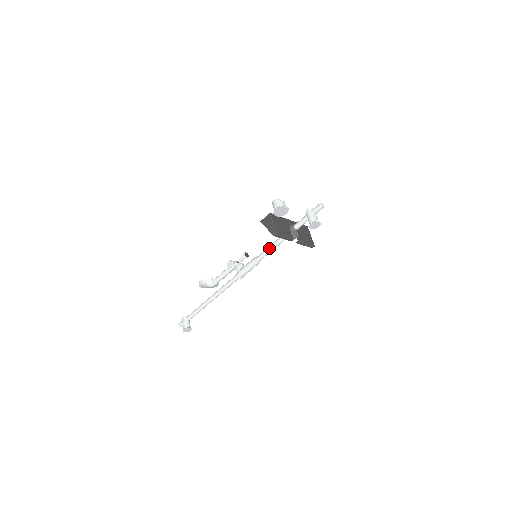
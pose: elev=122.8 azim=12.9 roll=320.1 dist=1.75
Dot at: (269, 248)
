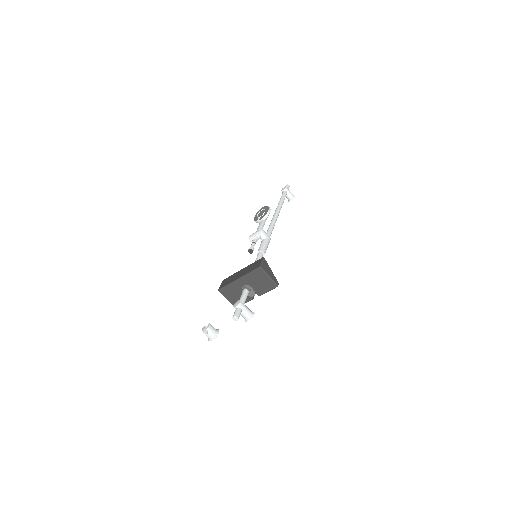
Dot at: occluded
